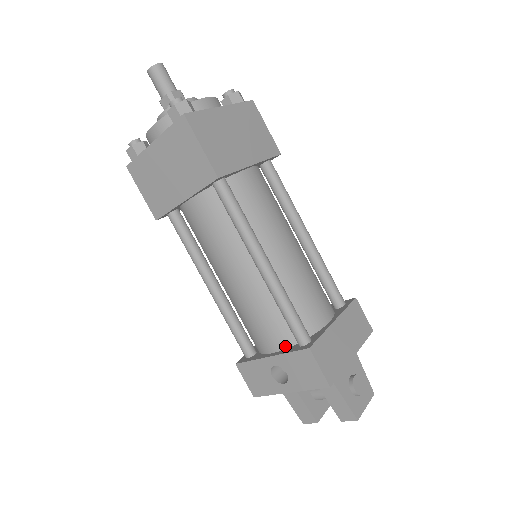
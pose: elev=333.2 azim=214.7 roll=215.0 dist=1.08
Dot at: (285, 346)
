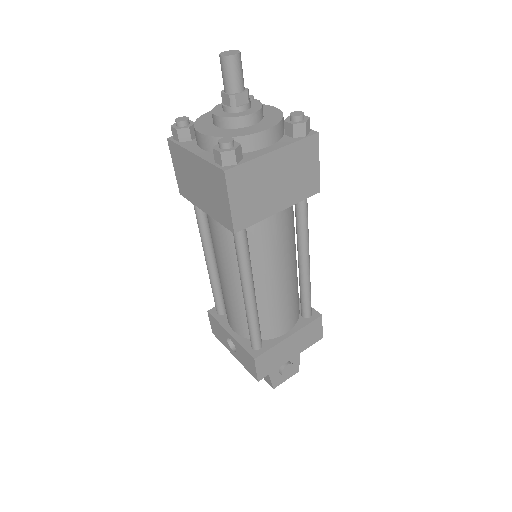
Dot at: (243, 335)
